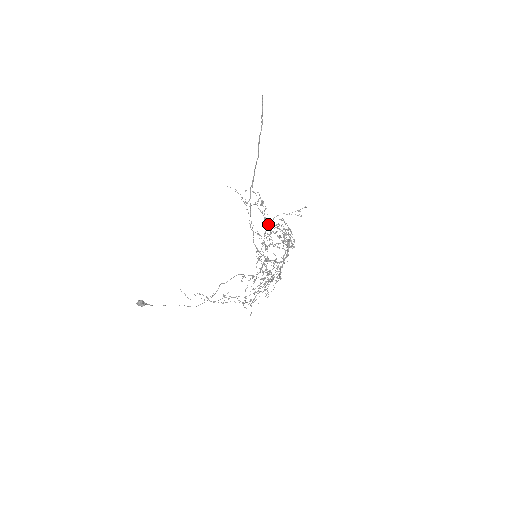
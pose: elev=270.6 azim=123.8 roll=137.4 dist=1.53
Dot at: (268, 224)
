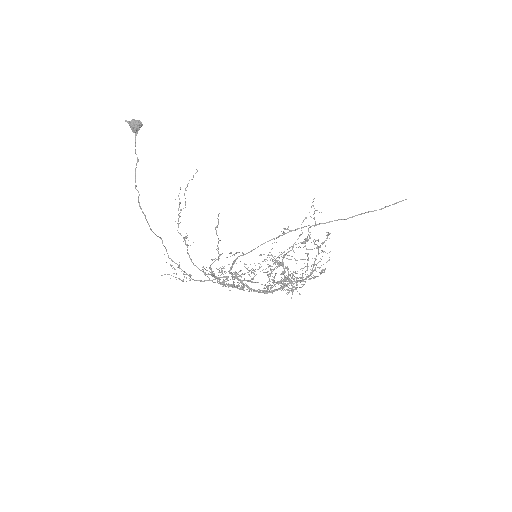
Dot at: occluded
